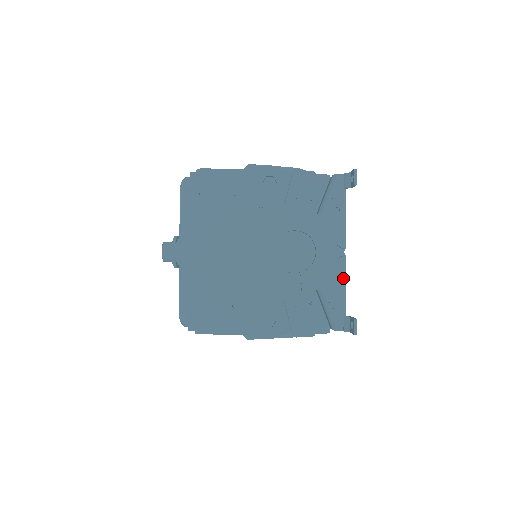
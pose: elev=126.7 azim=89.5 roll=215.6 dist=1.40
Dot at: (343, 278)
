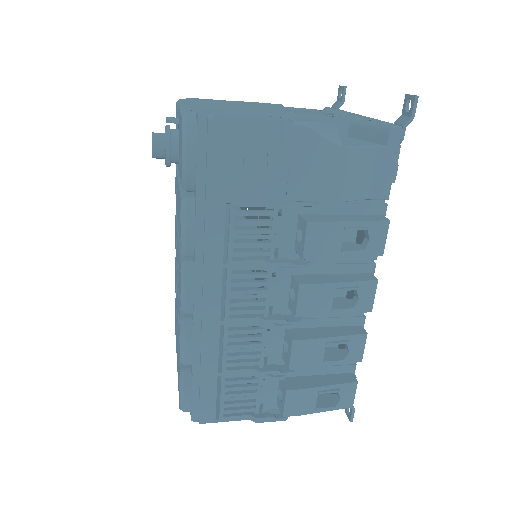
Dot at: (372, 119)
